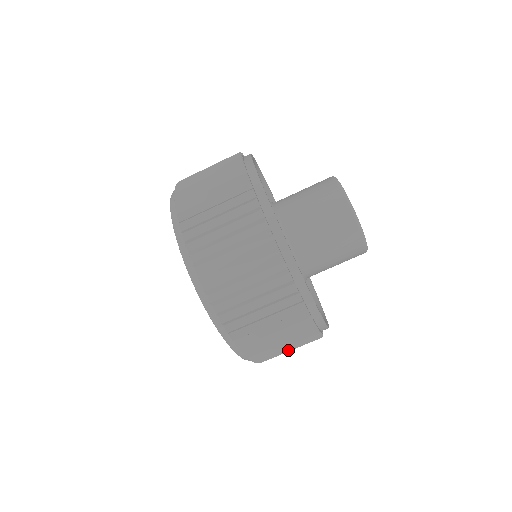
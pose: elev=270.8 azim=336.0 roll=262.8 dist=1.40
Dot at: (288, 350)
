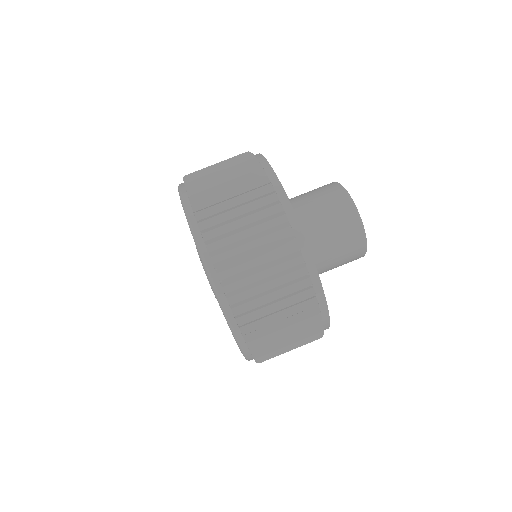
Dot at: (288, 344)
